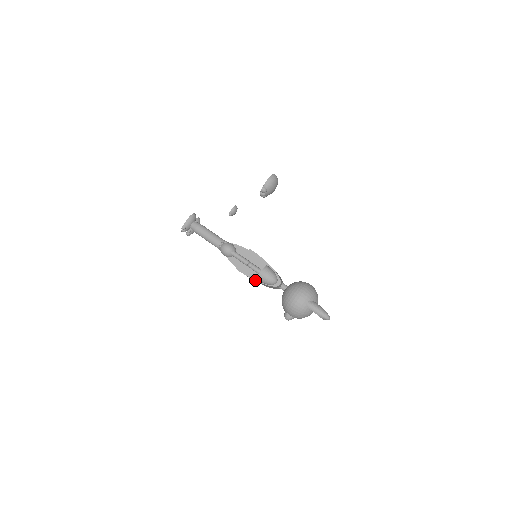
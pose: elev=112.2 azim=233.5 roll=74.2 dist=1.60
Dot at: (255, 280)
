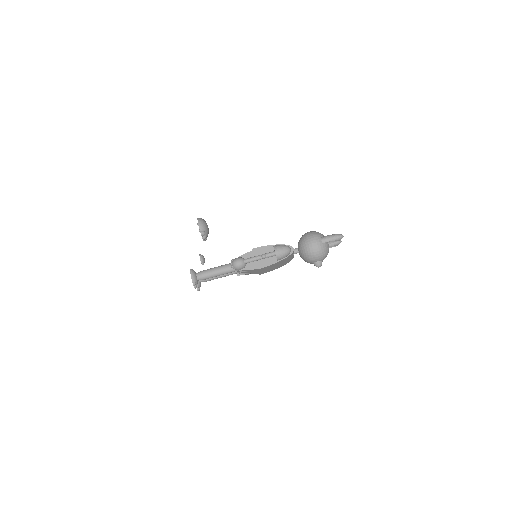
Dot at: (276, 263)
